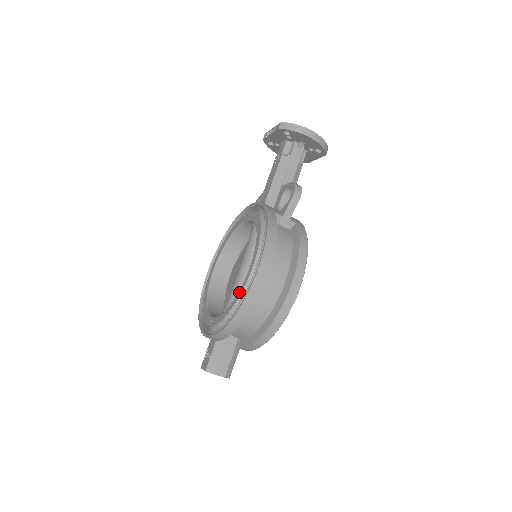
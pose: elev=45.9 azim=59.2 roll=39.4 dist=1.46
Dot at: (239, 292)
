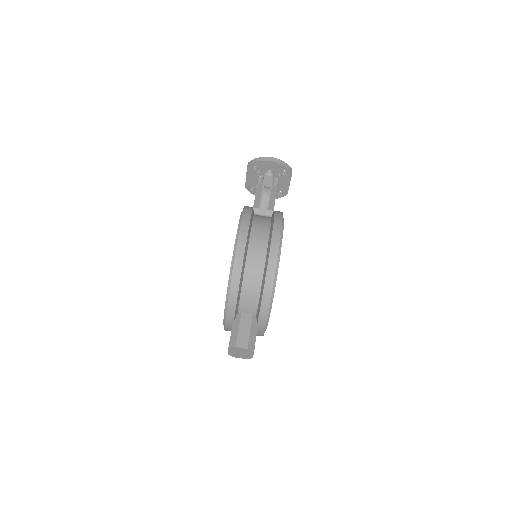
Dot at: occluded
